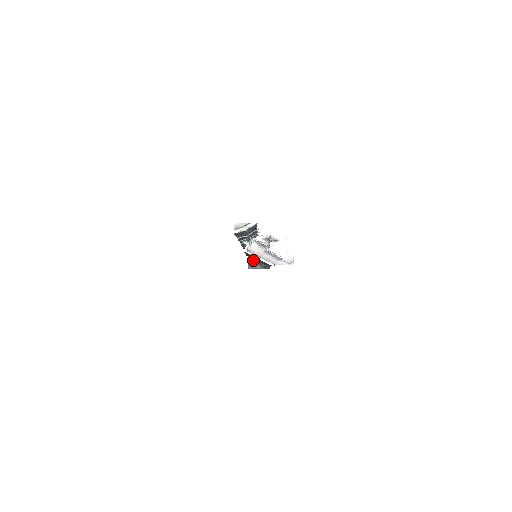
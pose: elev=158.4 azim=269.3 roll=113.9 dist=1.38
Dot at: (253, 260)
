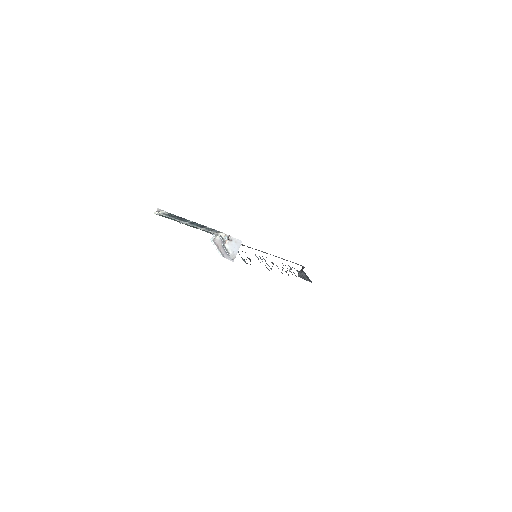
Dot at: occluded
